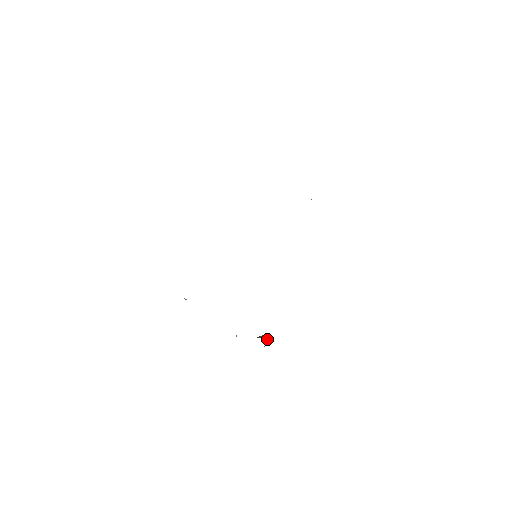
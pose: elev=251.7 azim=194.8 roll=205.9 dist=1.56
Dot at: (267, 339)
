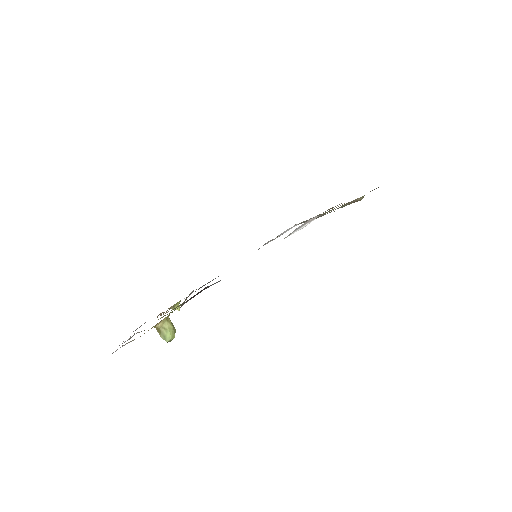
Dot at: (171, 328)
